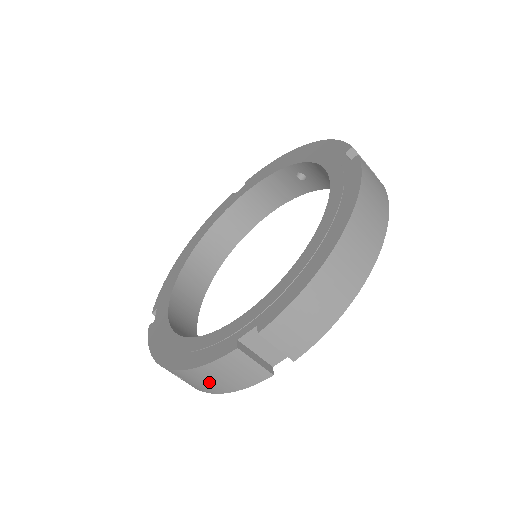
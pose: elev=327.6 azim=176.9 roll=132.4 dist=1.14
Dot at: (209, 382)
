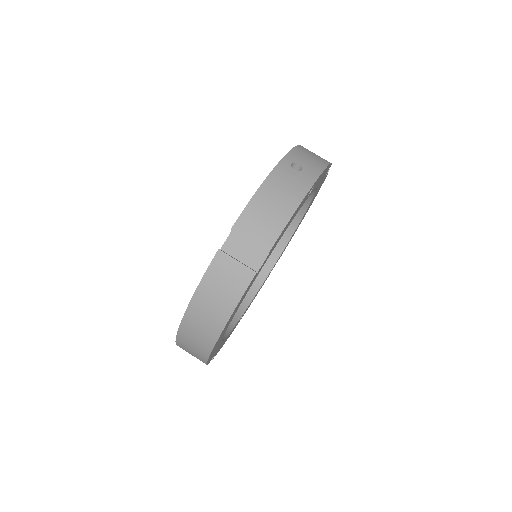
Dot at: occluded
